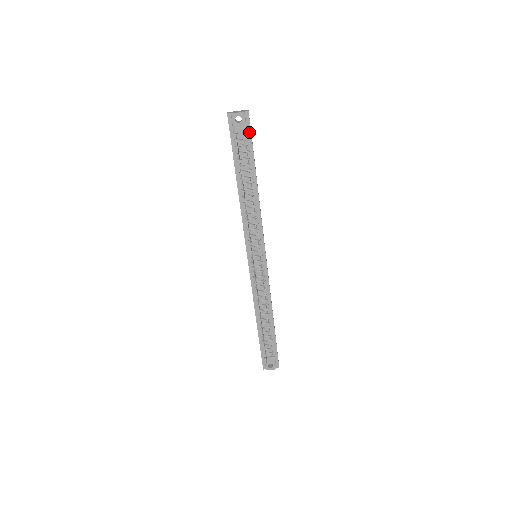
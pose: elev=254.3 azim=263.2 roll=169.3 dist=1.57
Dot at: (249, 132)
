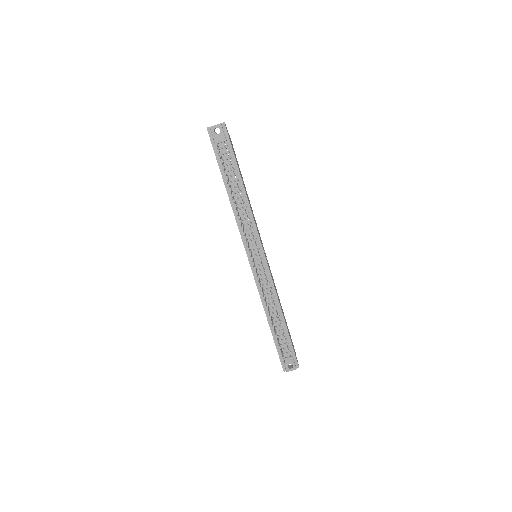
Dot at: (228, 141)
